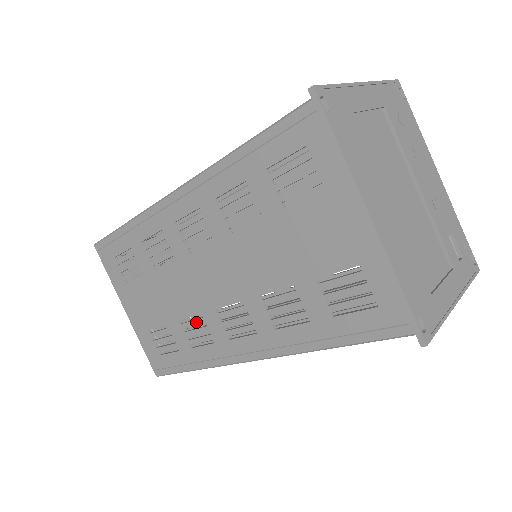
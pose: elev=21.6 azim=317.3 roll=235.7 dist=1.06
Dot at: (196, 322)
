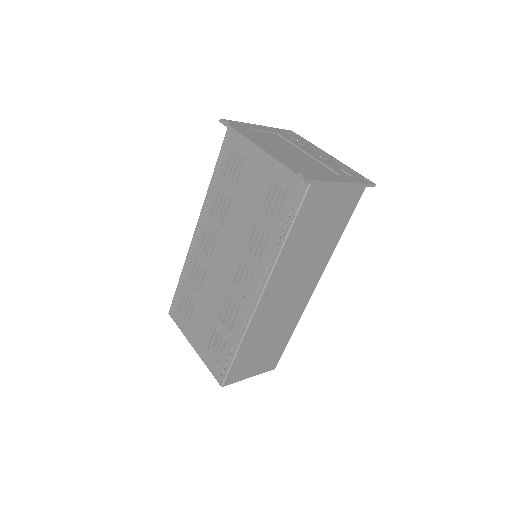
Dot at: (227, 306)
